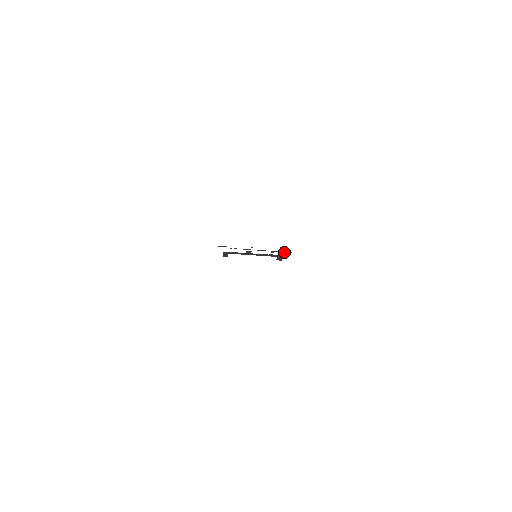
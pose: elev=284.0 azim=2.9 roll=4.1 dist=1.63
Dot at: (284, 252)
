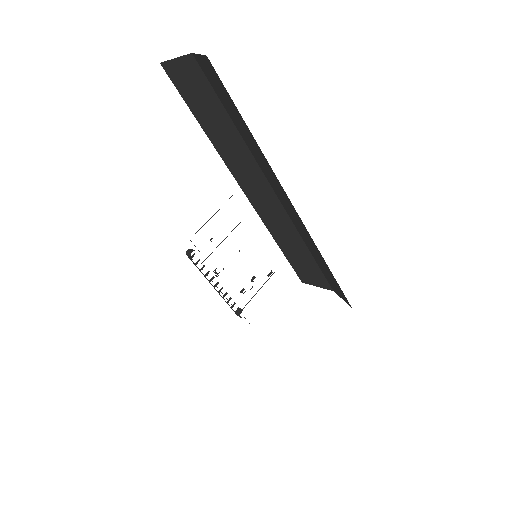
Dot at: occluded
